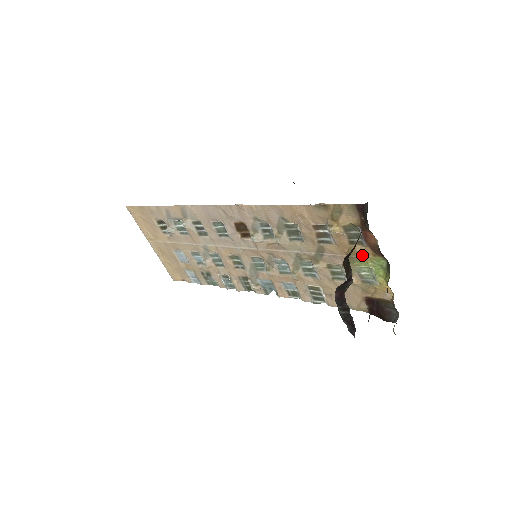
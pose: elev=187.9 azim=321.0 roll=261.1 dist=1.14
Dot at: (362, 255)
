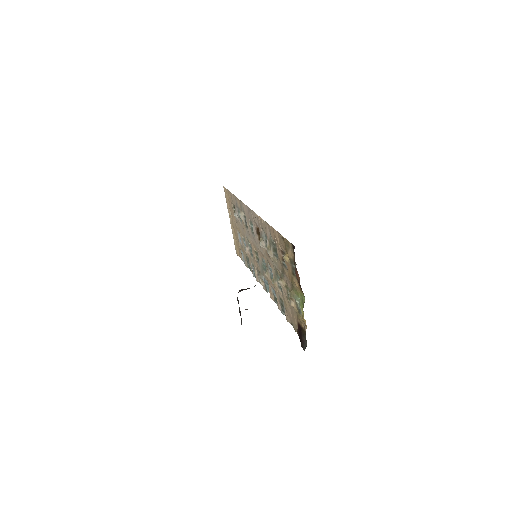
Dot at: (297, 286)
